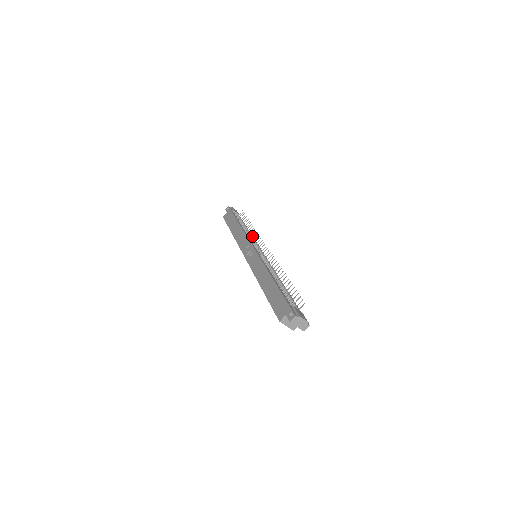
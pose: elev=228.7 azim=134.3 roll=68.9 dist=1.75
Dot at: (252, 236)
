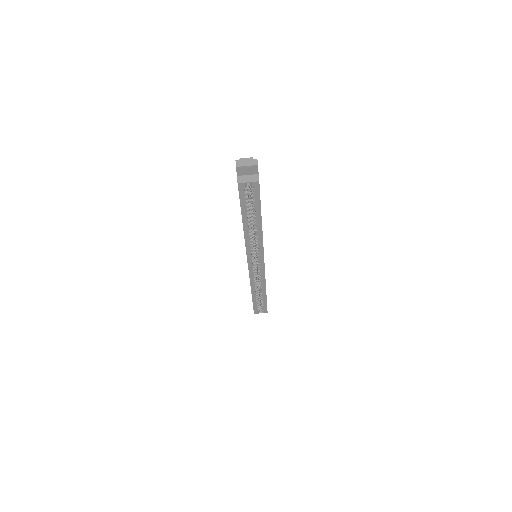
Dot at: occluded
